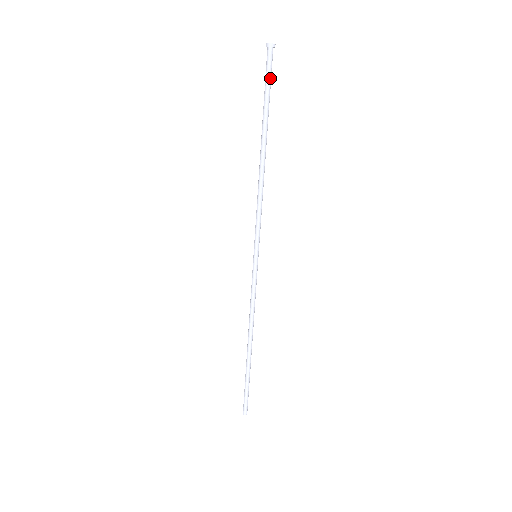
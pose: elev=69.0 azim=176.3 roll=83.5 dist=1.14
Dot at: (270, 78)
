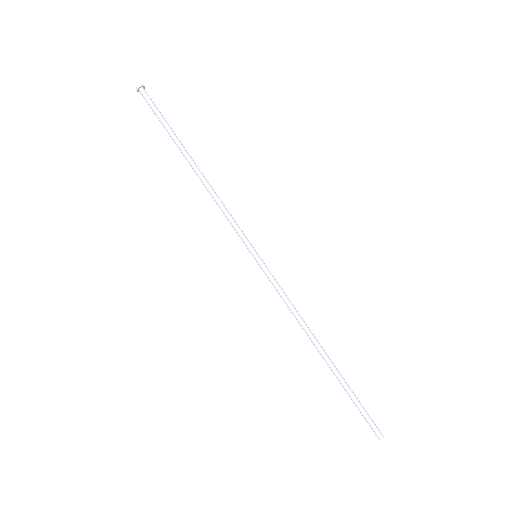
Dot at: (155, 109)
